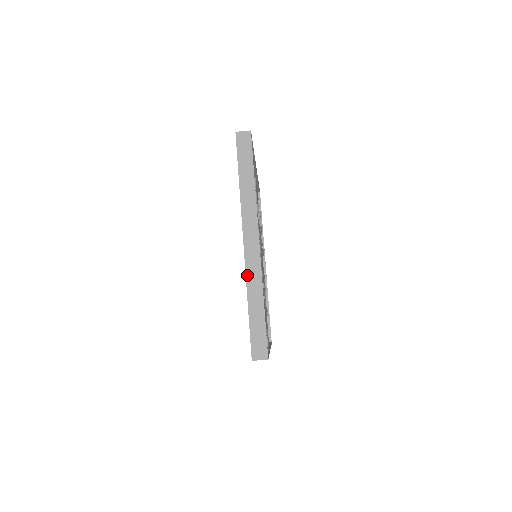
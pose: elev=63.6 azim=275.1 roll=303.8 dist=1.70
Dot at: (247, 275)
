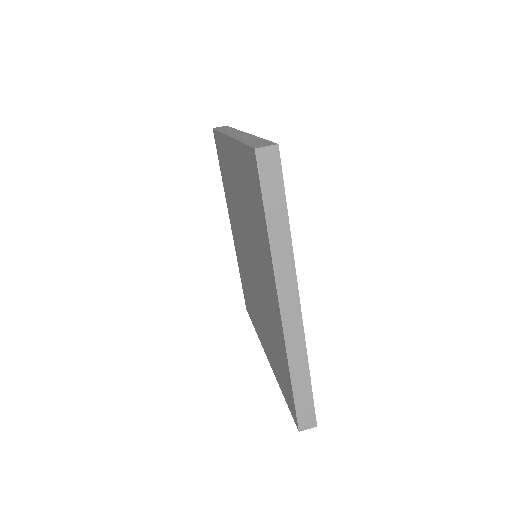
Dot at: (235, 138)
